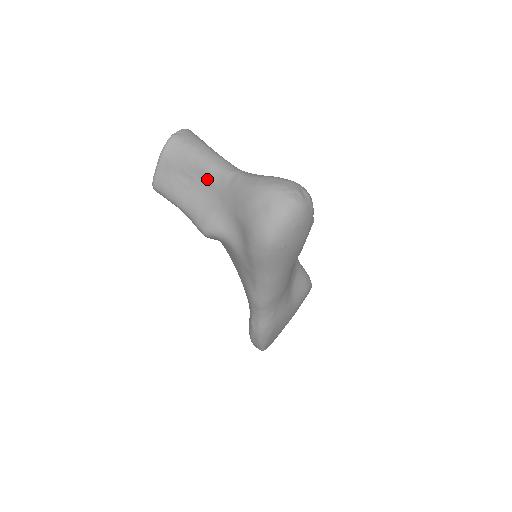
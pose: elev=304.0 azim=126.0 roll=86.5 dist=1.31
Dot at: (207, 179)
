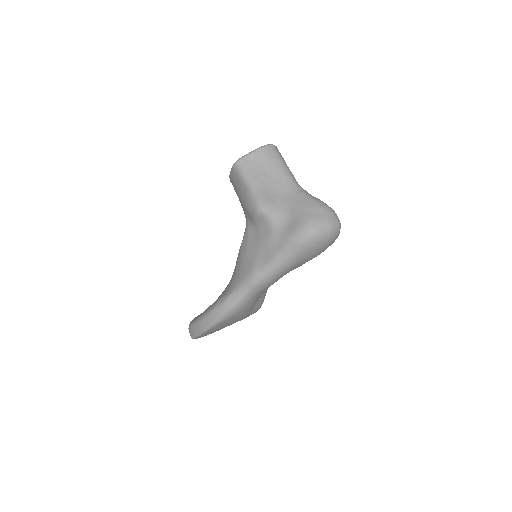
Dot at: (282, 181)
